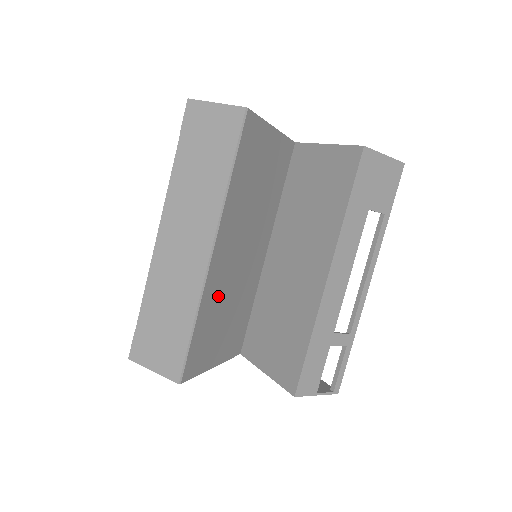
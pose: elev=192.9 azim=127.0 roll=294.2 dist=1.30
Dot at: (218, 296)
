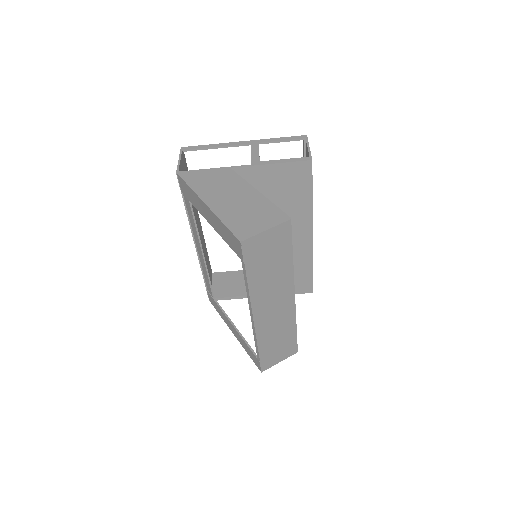
Dot at: occluded
